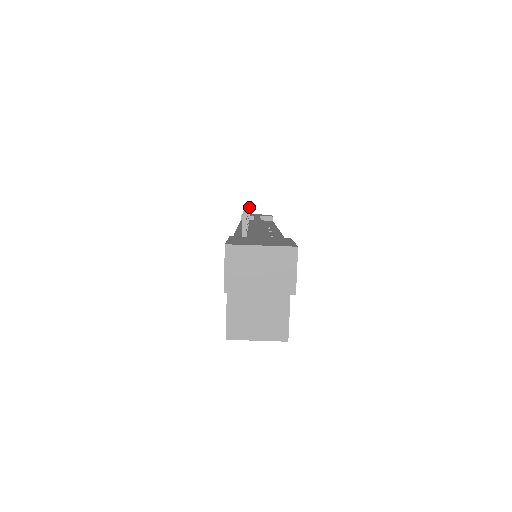
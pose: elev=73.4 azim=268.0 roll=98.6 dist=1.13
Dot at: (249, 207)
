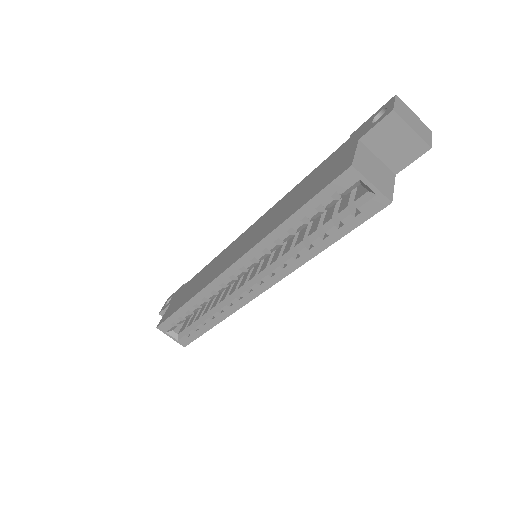
Dot at: occluded
